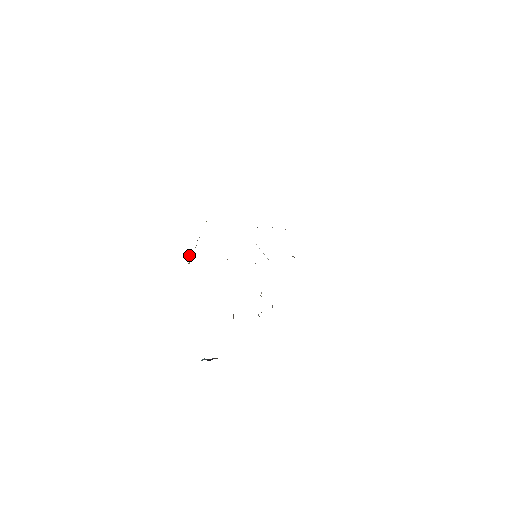
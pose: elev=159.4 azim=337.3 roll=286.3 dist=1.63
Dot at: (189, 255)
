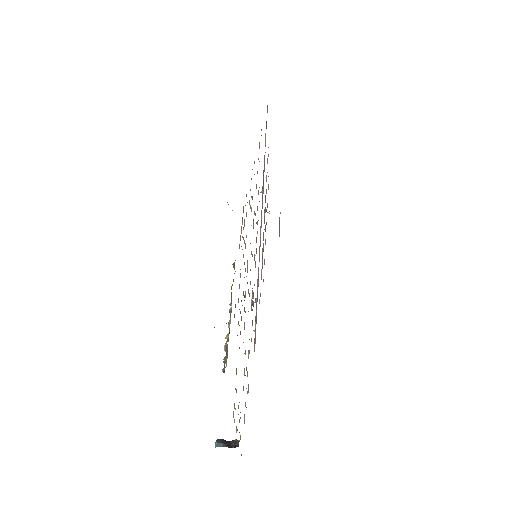
Dot at: (226, 349)
